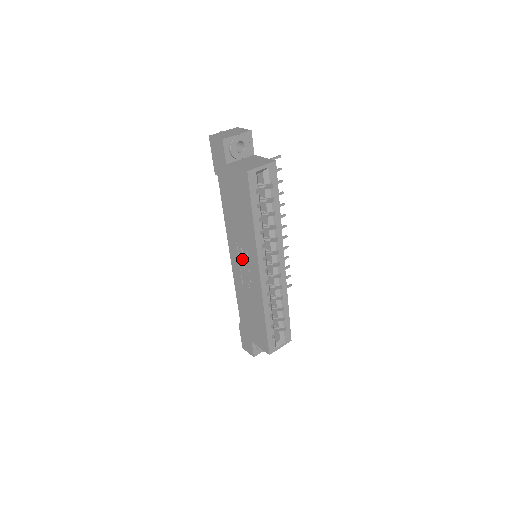
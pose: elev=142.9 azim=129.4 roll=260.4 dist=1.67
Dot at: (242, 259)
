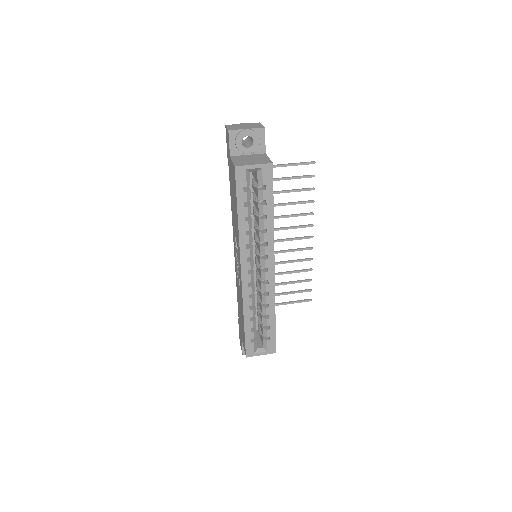
Dot at: occluded
